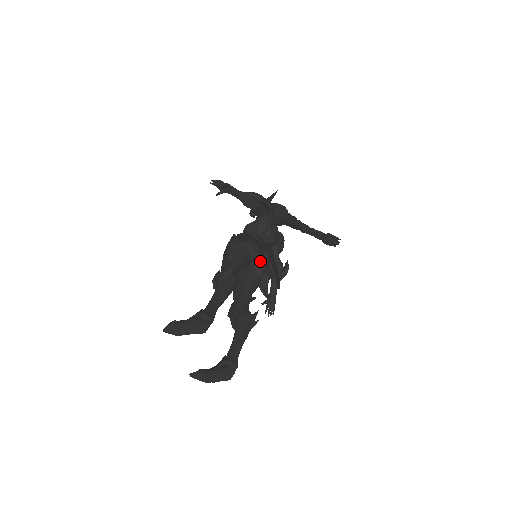
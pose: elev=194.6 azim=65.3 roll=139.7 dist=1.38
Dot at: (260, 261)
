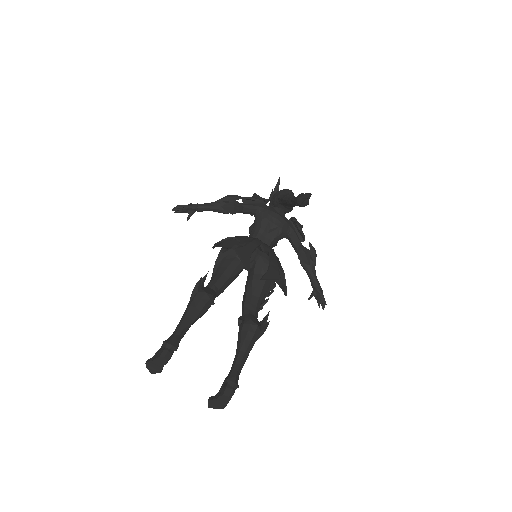
Dot at: (257, 259)
